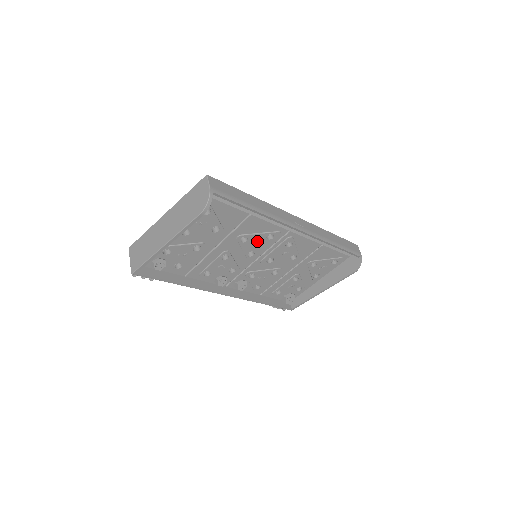
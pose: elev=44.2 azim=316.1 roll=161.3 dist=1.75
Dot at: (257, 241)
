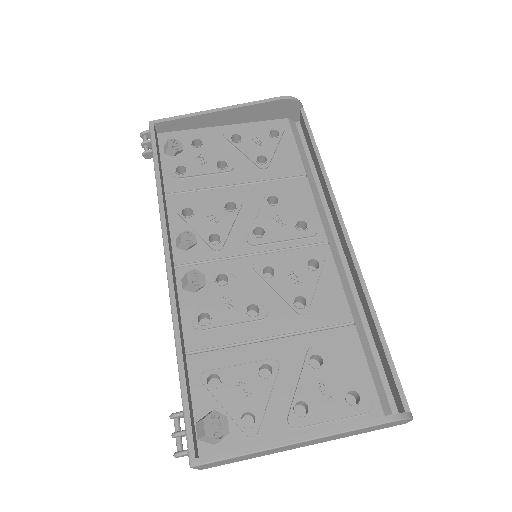
Dot at: (283, 219)
